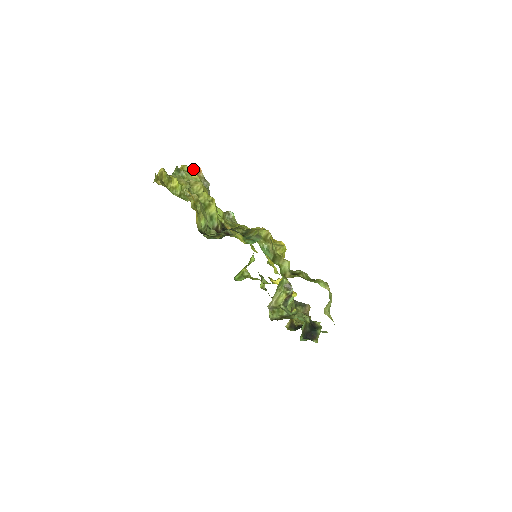
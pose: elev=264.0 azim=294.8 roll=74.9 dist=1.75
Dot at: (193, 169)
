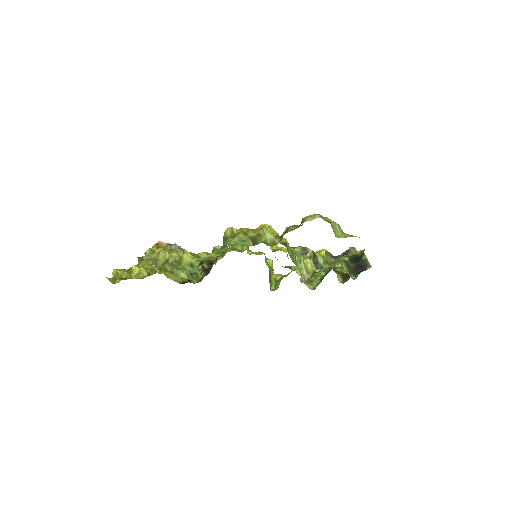
Dot at: (155, 247)
